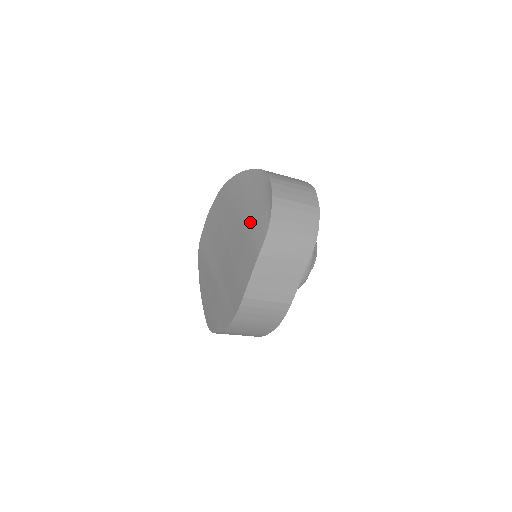
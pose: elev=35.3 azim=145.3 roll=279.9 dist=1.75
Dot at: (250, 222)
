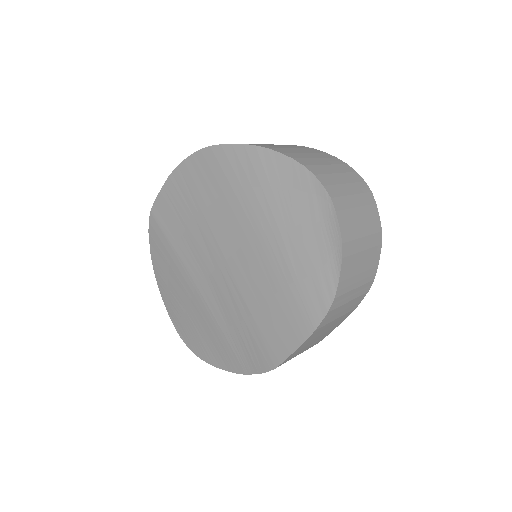
Dot at: (289, 262)
